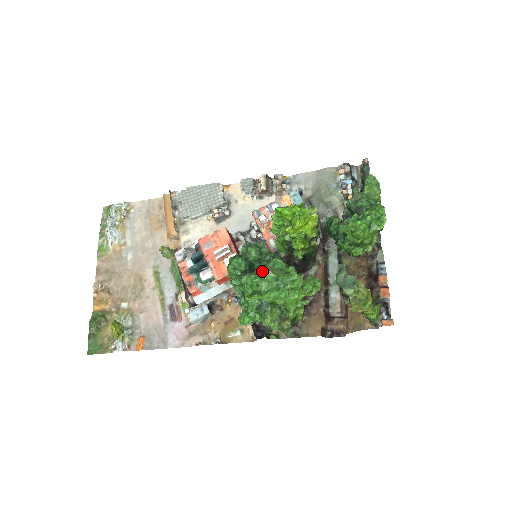
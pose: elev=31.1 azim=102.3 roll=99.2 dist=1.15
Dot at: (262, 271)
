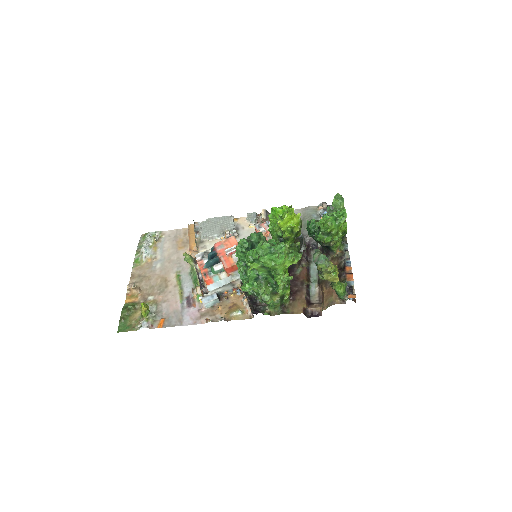
Dot at: occluded
